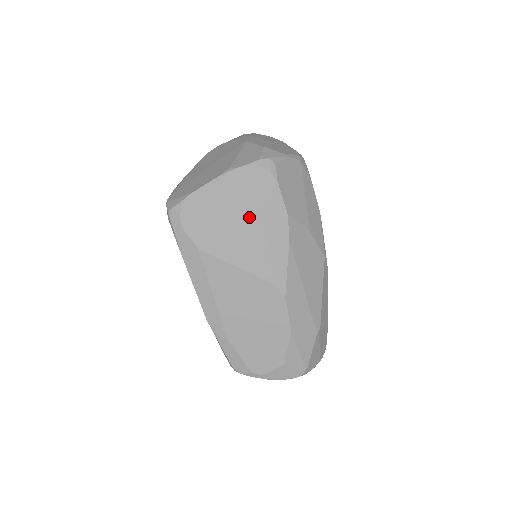
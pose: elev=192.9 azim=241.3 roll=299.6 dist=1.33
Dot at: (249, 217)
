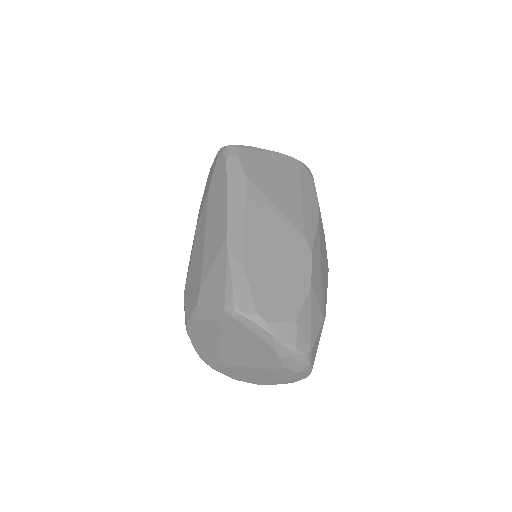
Dot at: (292, 185)
